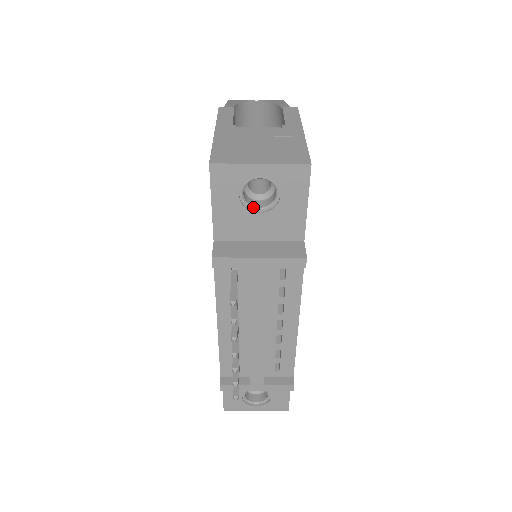
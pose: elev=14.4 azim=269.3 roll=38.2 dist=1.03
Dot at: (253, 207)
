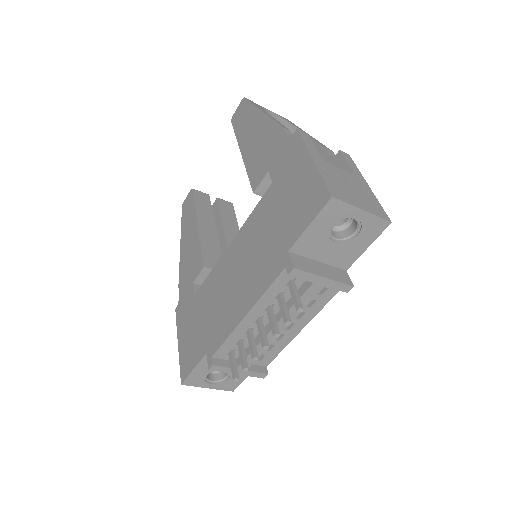
Dot at: (333, 236)
